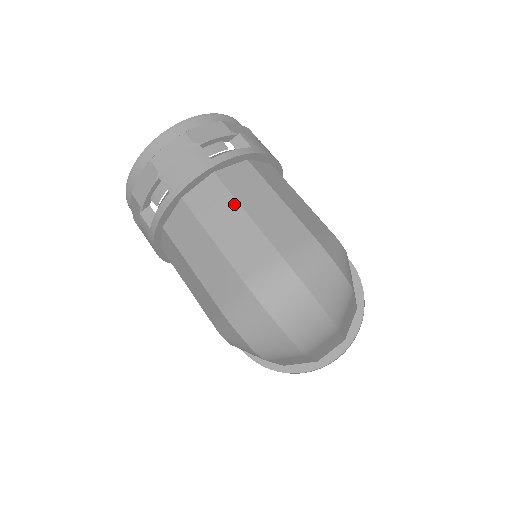
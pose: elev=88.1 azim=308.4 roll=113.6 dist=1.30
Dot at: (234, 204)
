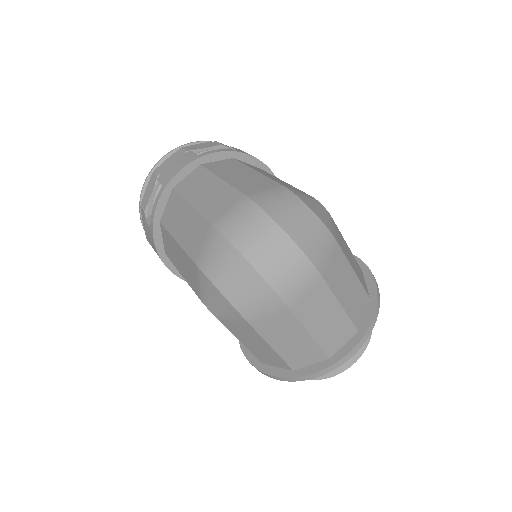
Dot at: (212, 177)
